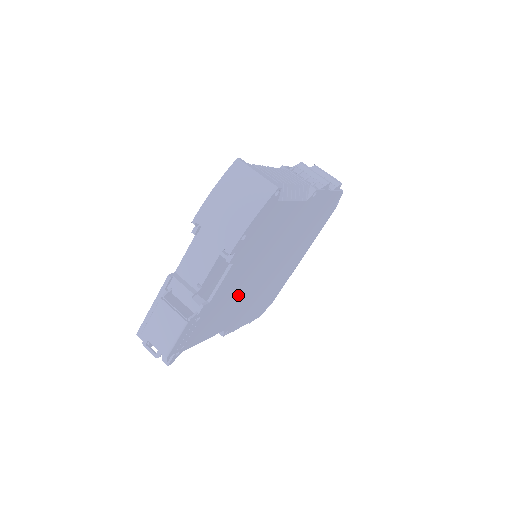
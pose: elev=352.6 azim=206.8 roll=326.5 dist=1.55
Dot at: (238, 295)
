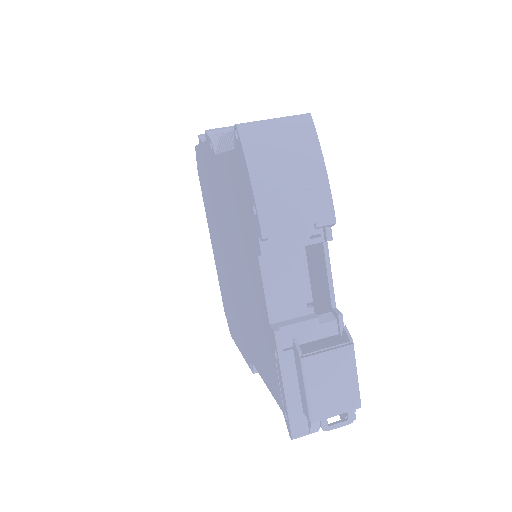
Dot at: occluded
